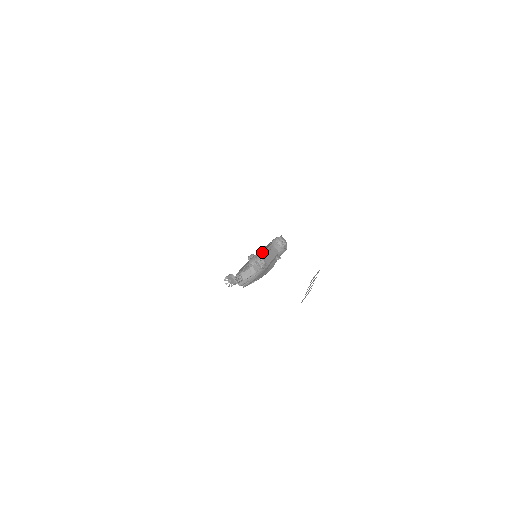
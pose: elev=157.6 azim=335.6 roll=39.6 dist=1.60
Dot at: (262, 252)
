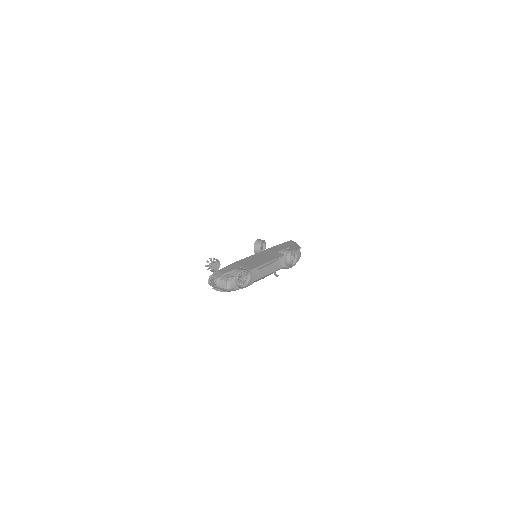
Dot at: (257, 267)
